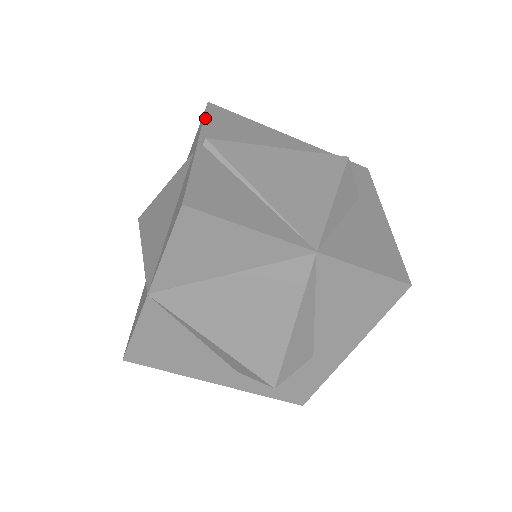
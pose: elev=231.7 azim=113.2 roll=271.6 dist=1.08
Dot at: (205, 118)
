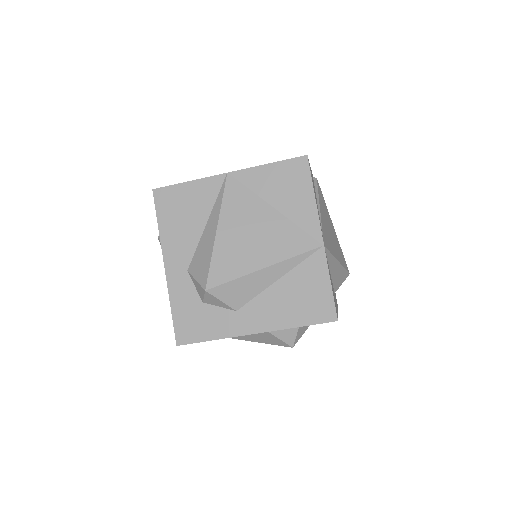
Dot at: occluded
